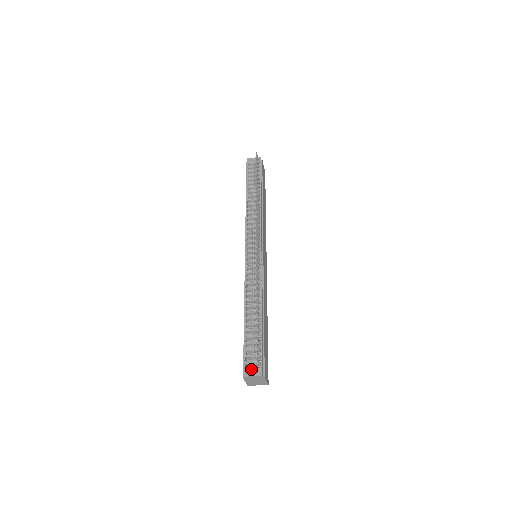
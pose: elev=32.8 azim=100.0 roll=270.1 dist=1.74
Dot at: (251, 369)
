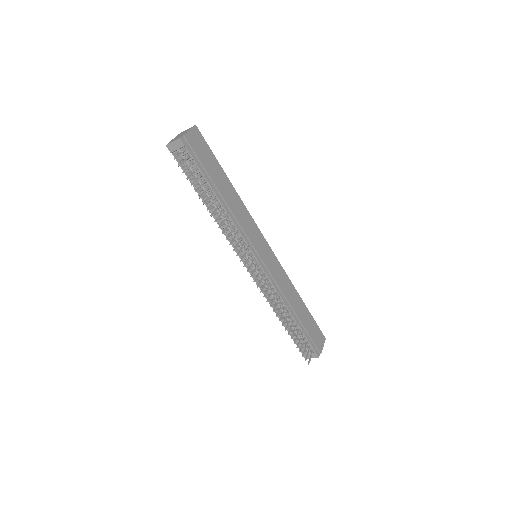
Dot at: (308, 355)
